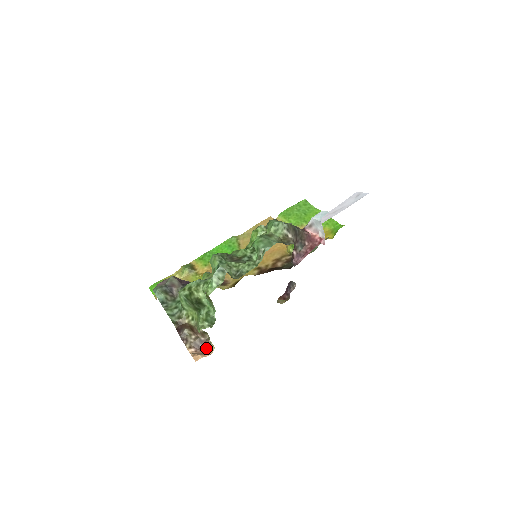
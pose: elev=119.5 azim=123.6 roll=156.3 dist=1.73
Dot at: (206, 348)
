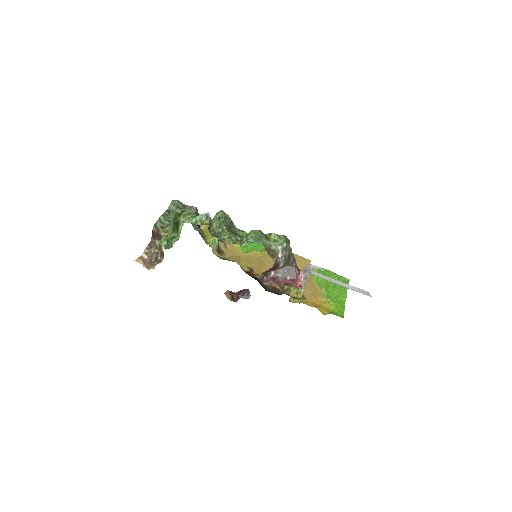
Dot at: (153, 264)
